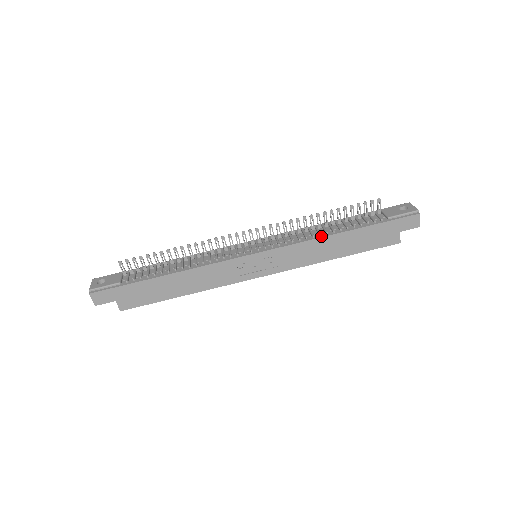
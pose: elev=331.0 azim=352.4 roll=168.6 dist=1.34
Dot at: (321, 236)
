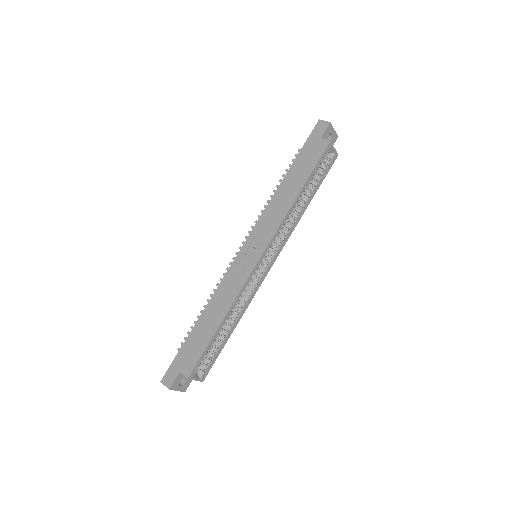
Dot at: (274, 196)
